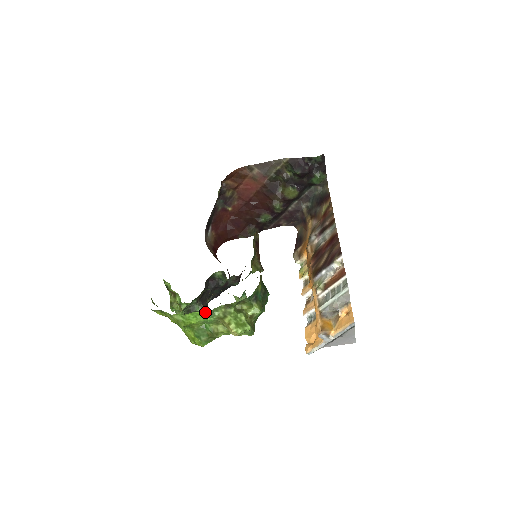
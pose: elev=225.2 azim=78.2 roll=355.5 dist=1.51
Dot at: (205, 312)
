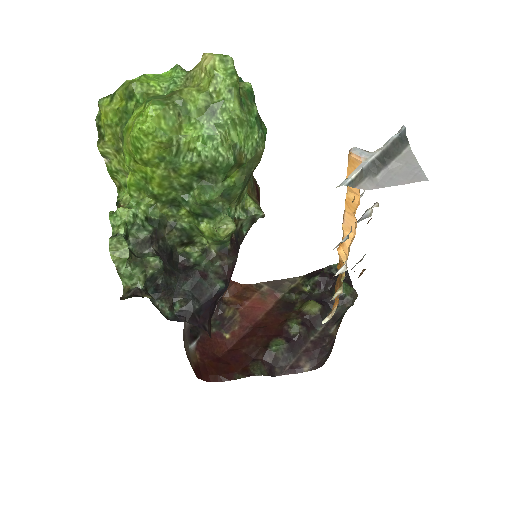
Dot at: occluded
